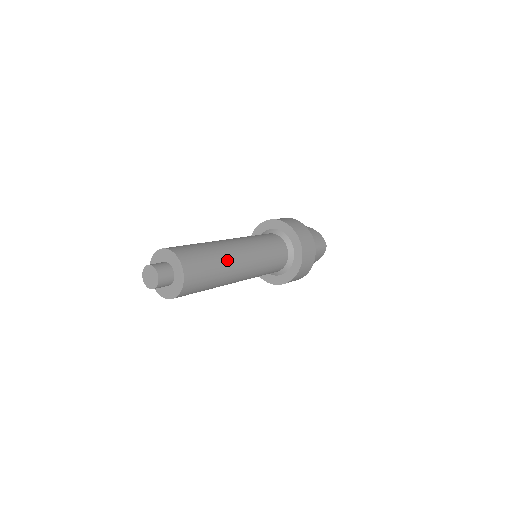
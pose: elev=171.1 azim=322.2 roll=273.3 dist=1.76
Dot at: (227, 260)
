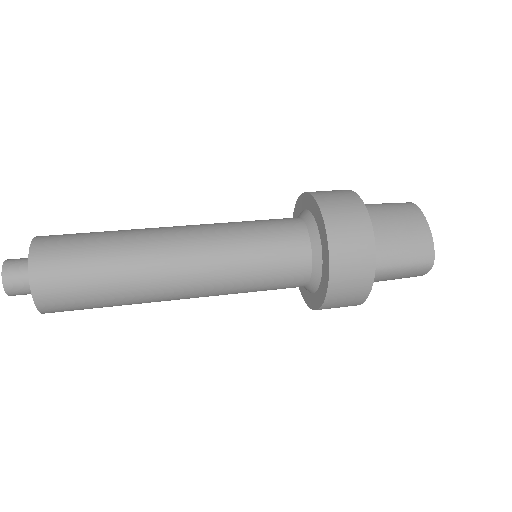
Dot at: (139, 279)
